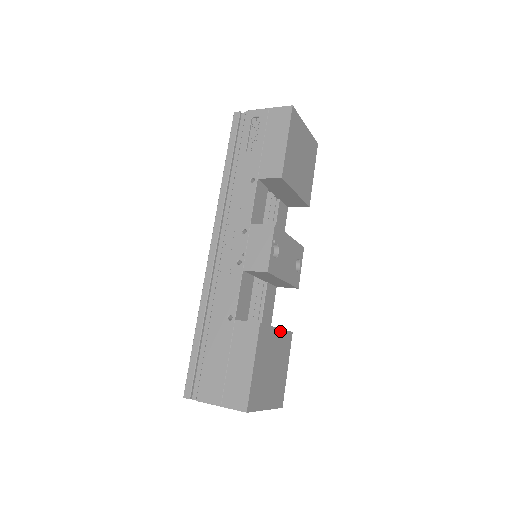
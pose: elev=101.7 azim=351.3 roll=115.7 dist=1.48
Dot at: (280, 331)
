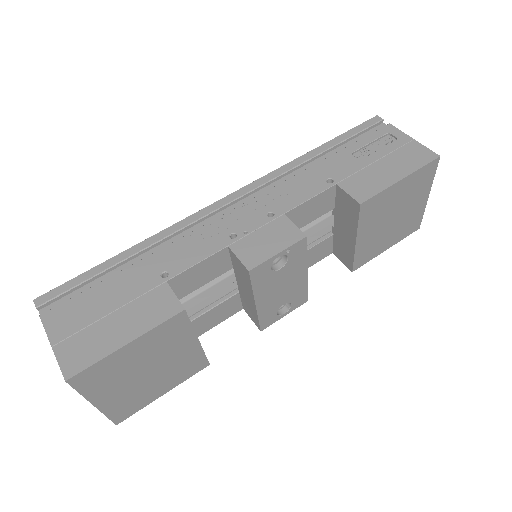
Dot at: (198, 346)
